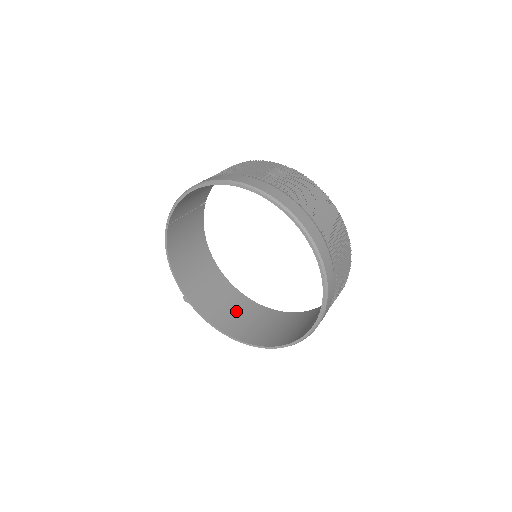
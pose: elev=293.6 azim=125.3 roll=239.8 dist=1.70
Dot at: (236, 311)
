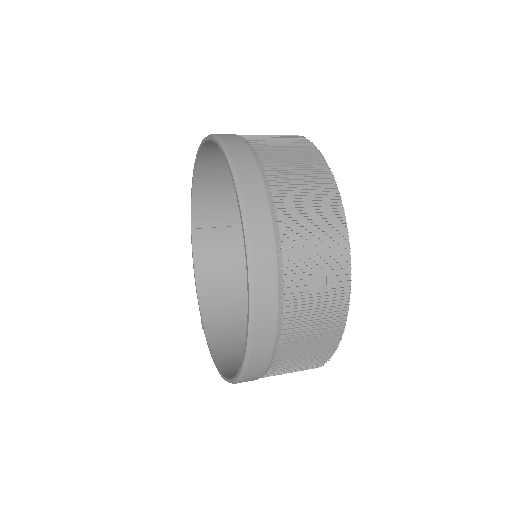
Dot at: occluded
